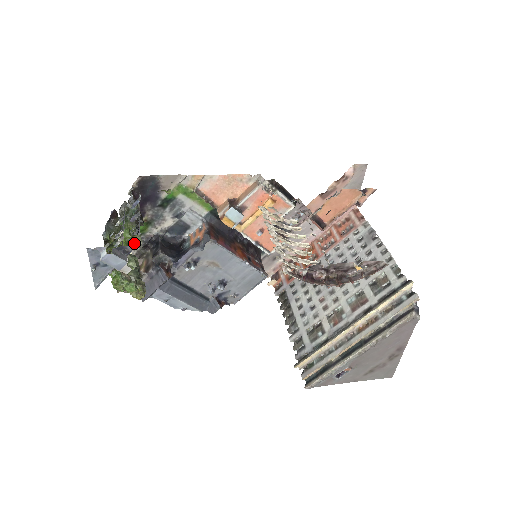
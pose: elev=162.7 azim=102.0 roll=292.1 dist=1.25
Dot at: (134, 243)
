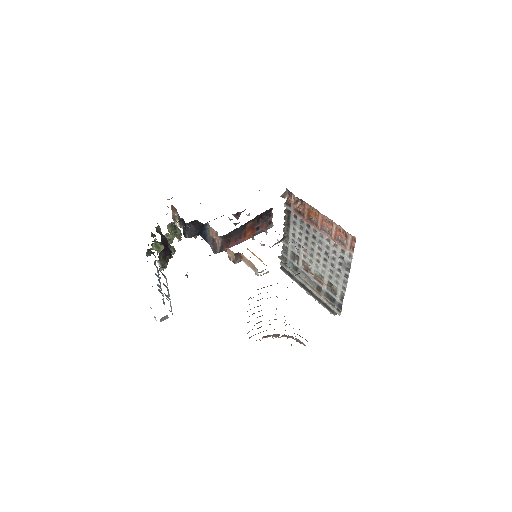
Dot at: occluded
